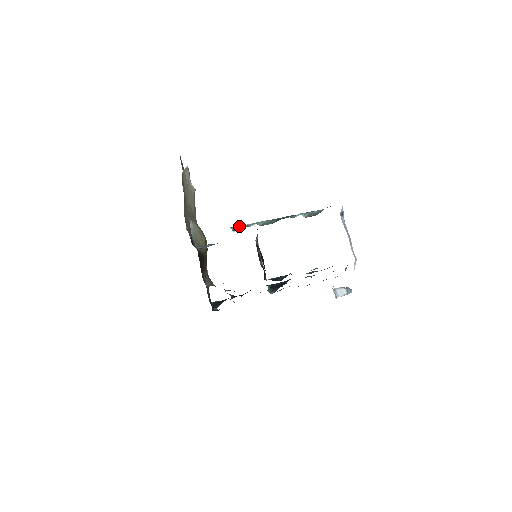
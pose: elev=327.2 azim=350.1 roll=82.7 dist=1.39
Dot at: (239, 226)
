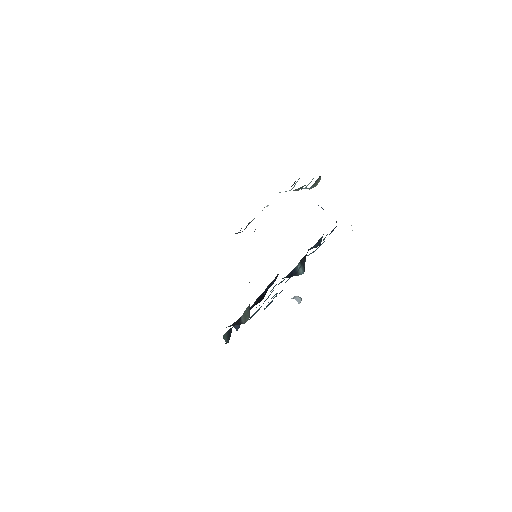
Dot at: occluded
